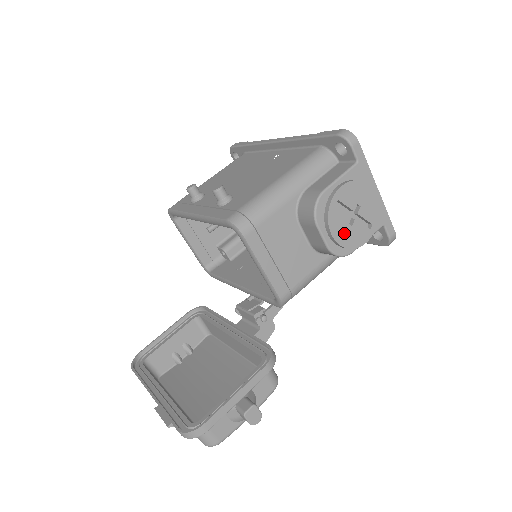
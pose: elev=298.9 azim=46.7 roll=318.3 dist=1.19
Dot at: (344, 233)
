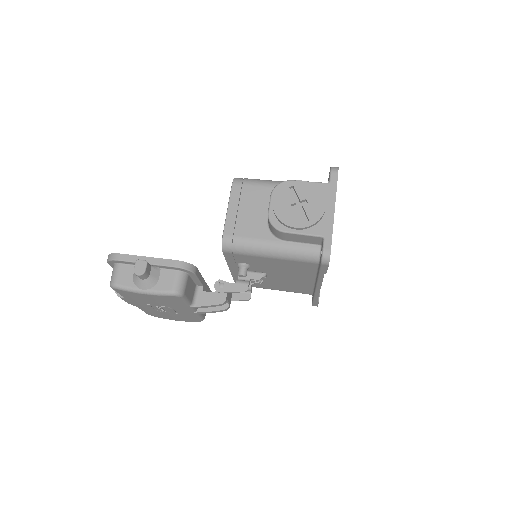
Dot at: (283, 208)
